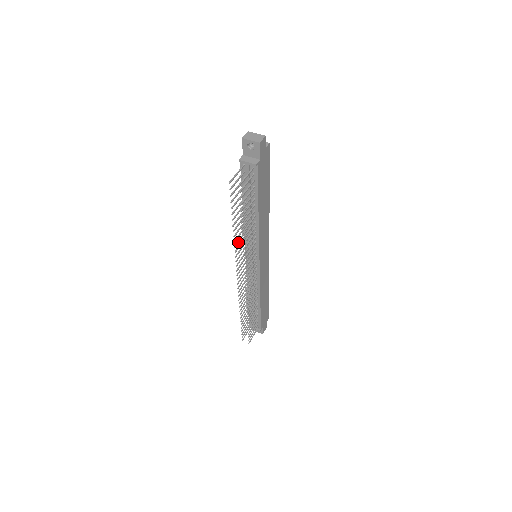
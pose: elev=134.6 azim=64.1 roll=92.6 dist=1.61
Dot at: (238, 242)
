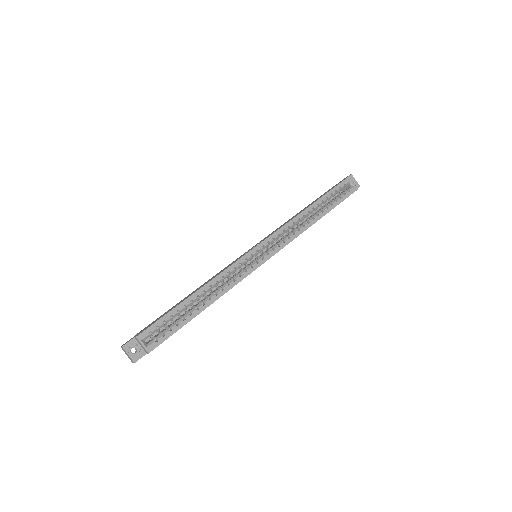
Dot at: occluded
